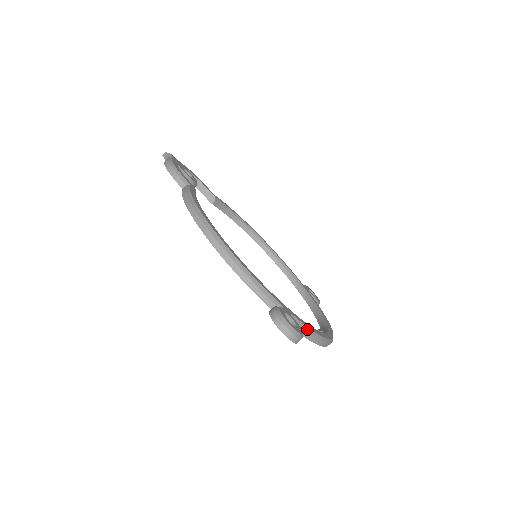
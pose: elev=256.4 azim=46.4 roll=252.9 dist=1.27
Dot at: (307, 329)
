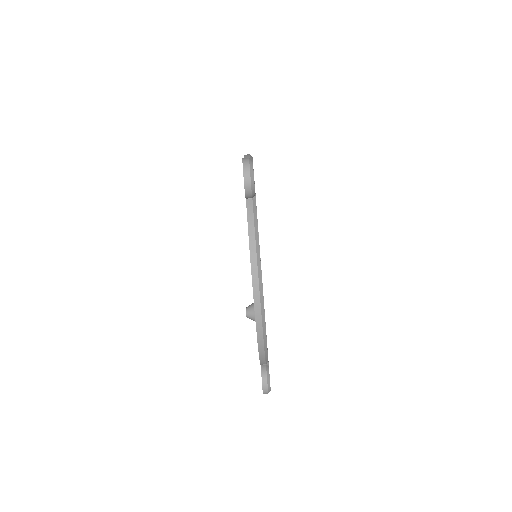
Dot at: (256, 223)
